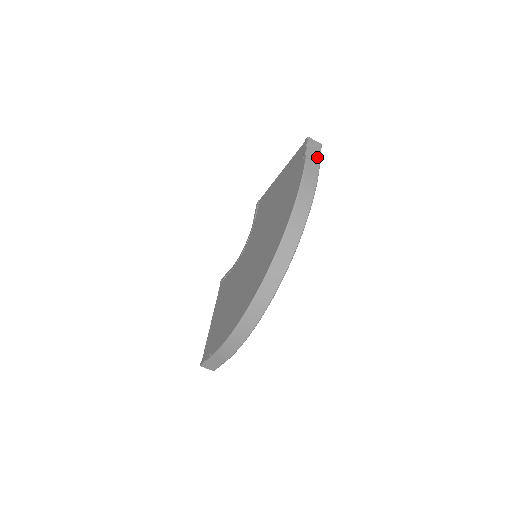
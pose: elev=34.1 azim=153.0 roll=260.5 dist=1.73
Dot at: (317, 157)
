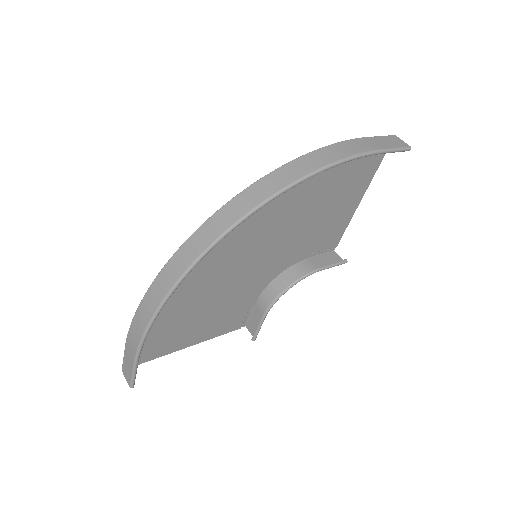
Dot at: (386, 146)
